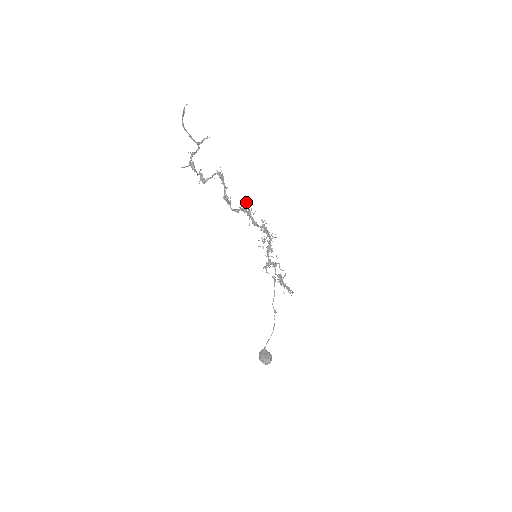
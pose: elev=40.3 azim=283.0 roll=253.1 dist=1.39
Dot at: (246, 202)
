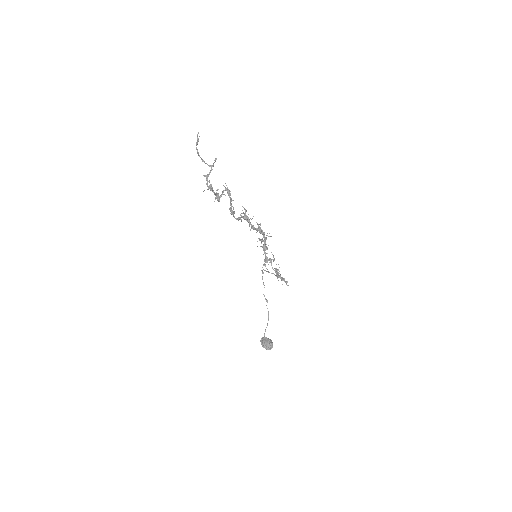
Dot at: (245, 210)
